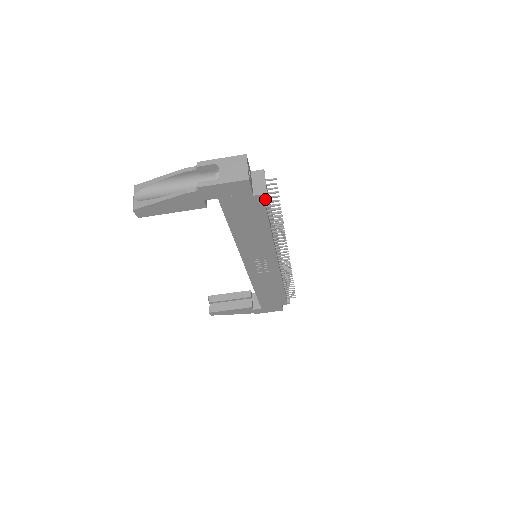
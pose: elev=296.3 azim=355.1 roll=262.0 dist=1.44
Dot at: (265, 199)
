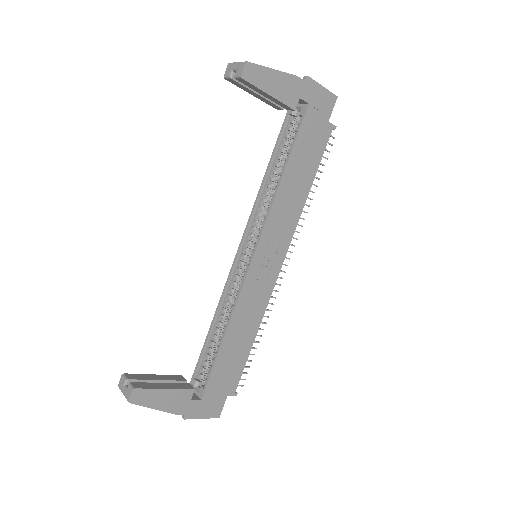
Dot at: occluded
